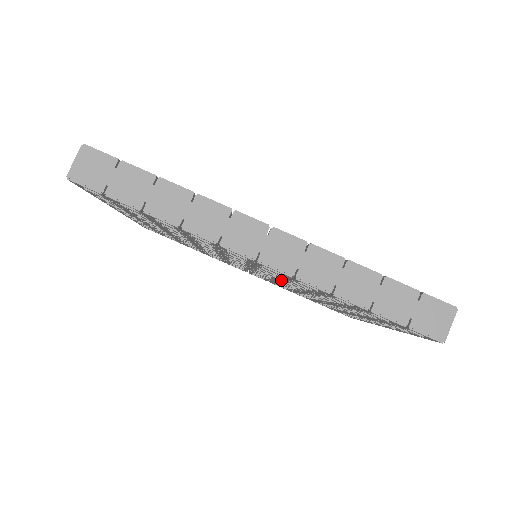
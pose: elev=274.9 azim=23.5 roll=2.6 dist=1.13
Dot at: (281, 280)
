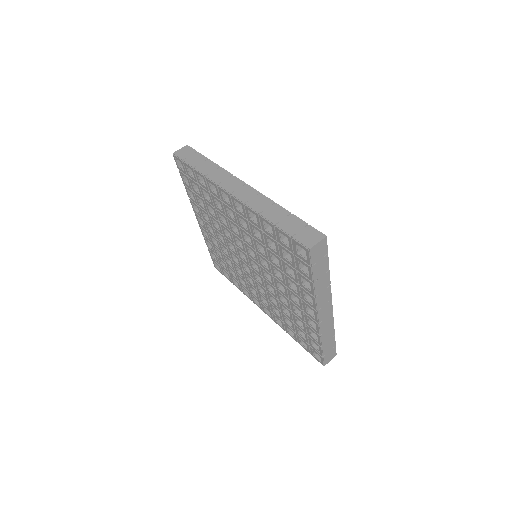
Dot at: (258, 258)
